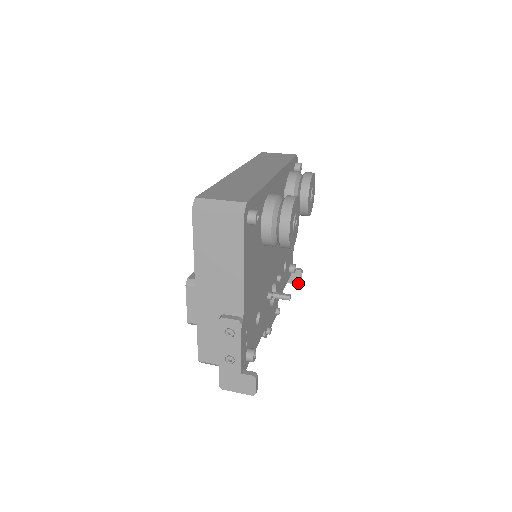
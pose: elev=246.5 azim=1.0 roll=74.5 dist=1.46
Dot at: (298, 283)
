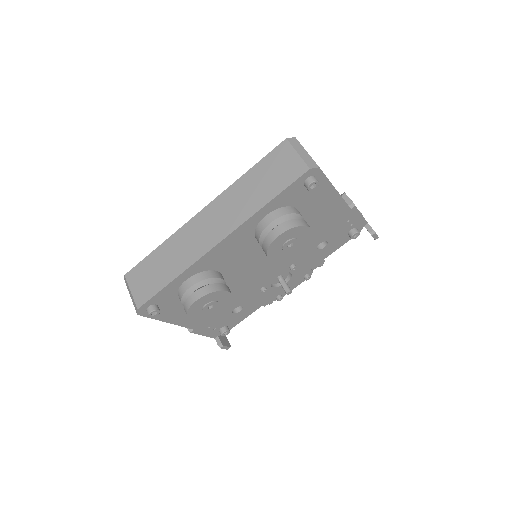
Dot at: occluded
